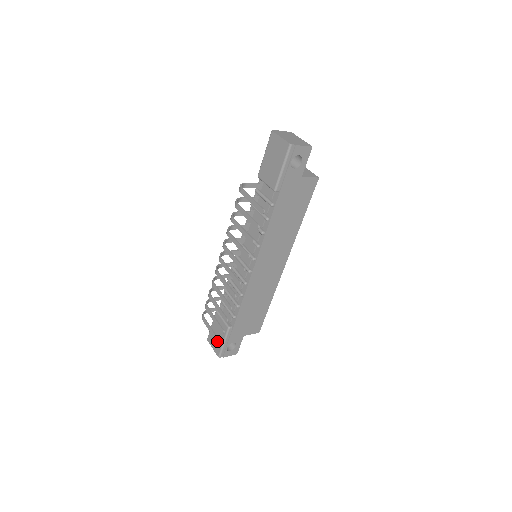
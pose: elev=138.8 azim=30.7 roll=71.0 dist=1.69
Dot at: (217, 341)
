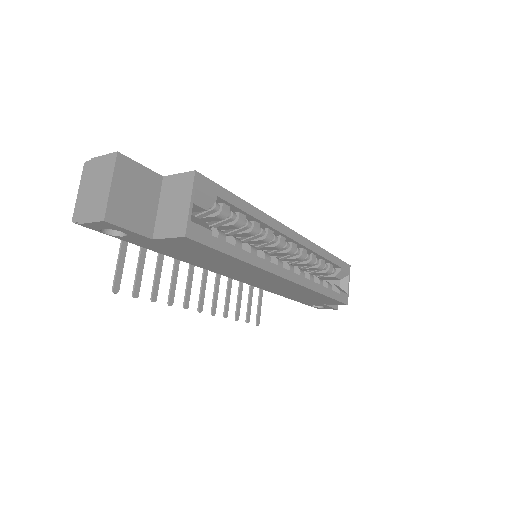
Dot at: (257, 320)
